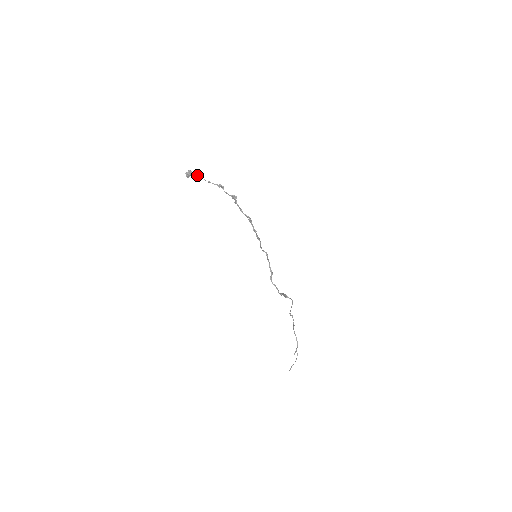
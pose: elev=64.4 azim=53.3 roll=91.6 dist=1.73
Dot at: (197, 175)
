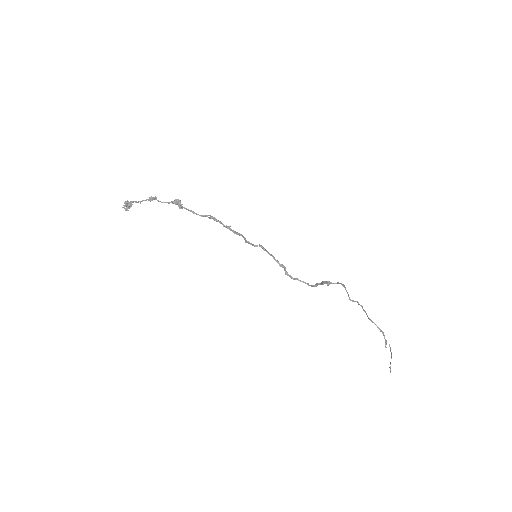
Dot at: occluded
